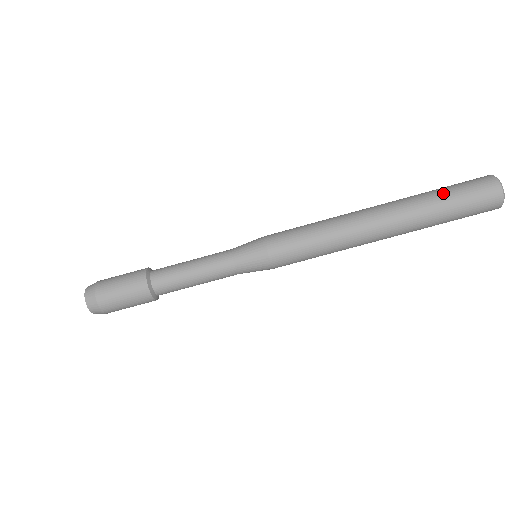
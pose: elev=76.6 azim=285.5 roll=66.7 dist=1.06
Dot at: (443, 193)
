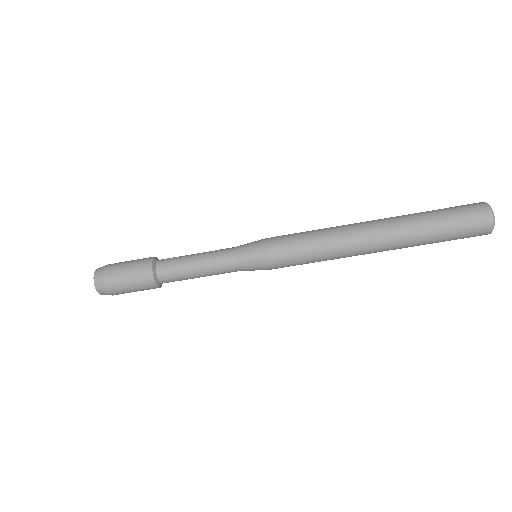
Dot at: (441, 231)
